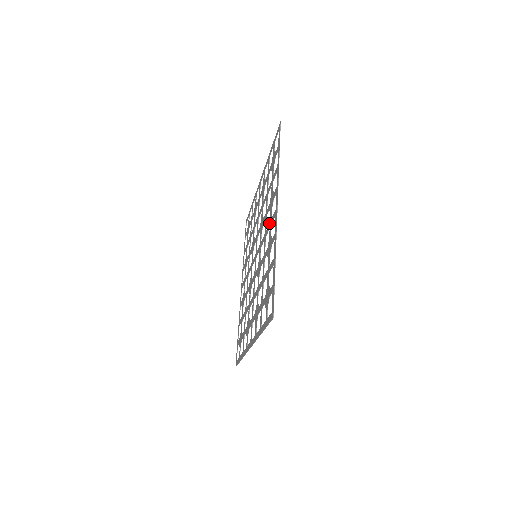
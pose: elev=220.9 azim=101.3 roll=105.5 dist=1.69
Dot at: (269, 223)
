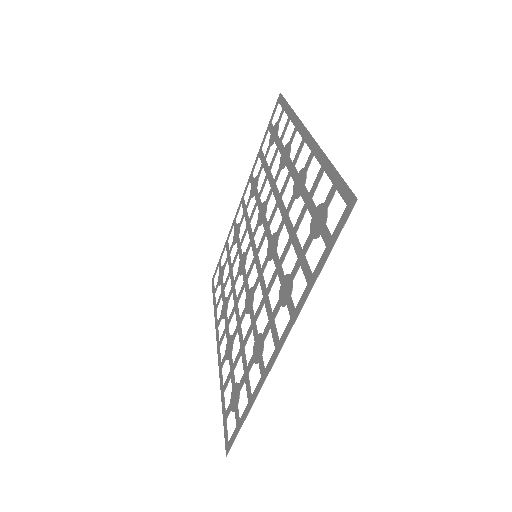
Dot at: occluded
